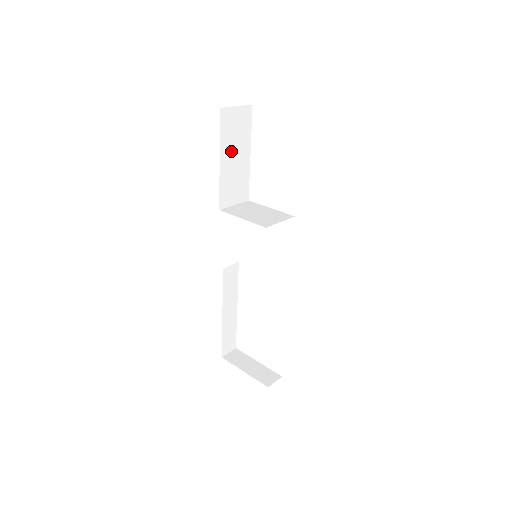
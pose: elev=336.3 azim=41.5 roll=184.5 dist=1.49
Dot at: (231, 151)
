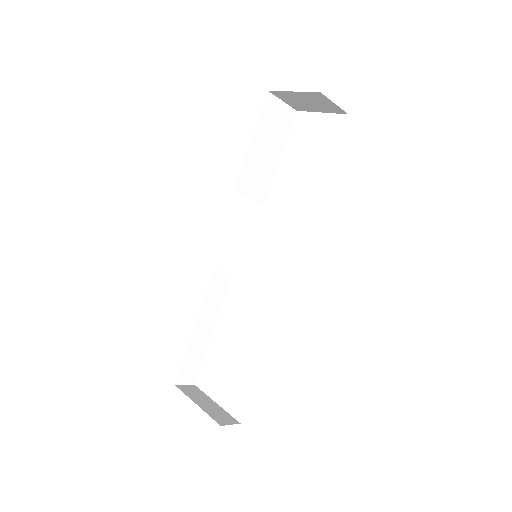
Dot at: (264, 140)
